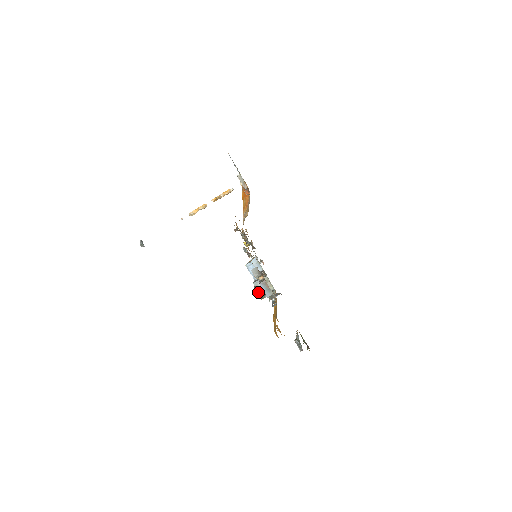
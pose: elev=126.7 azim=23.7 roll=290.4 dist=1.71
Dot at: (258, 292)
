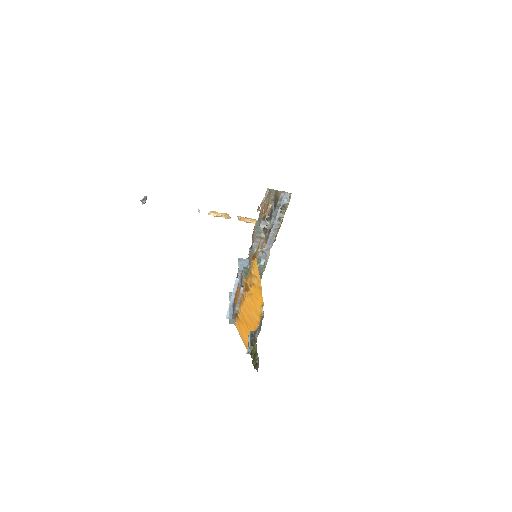
Dot at: occluded
